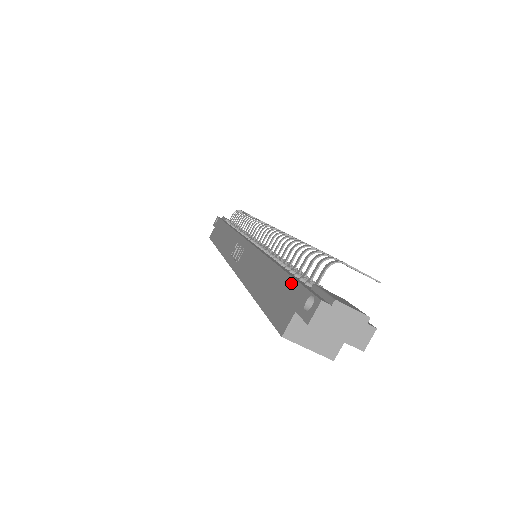
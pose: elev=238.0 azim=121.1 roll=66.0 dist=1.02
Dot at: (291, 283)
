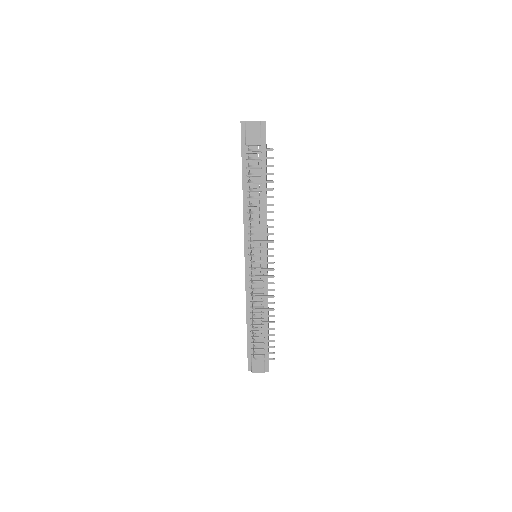
Dot at: (247, 346)
